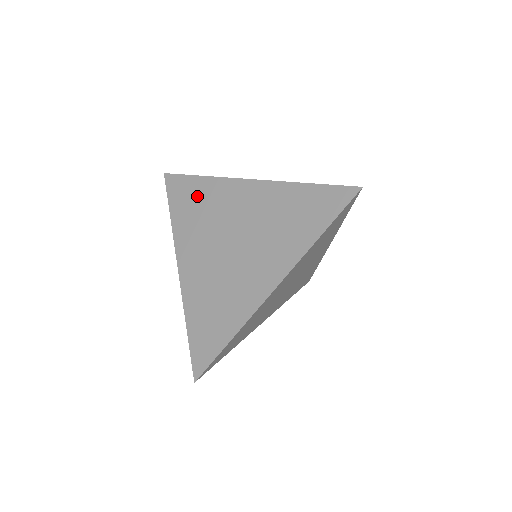
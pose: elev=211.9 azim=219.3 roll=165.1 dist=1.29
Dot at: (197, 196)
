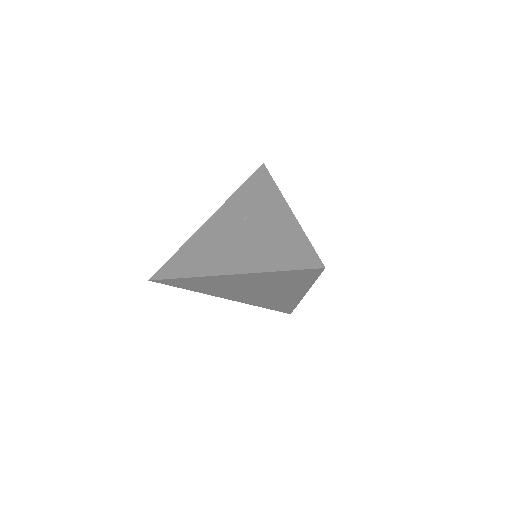
Dot at: (196, 284)
